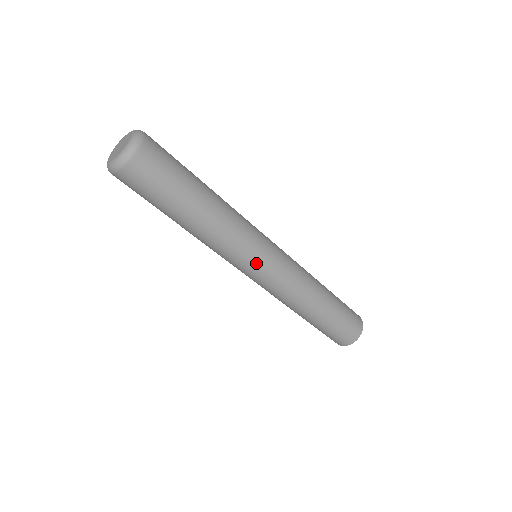
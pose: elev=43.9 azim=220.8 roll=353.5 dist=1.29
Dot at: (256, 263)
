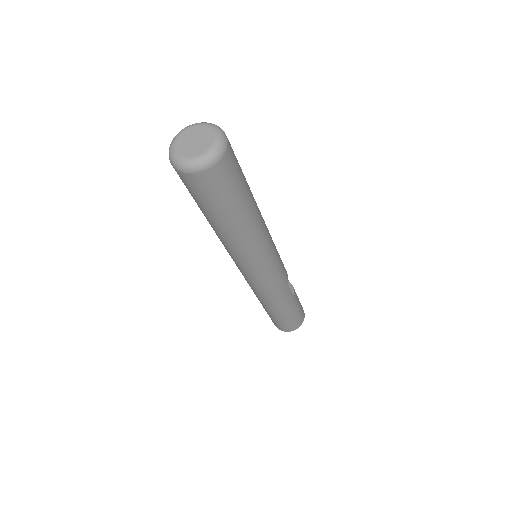
Dot at: (241, 269)
